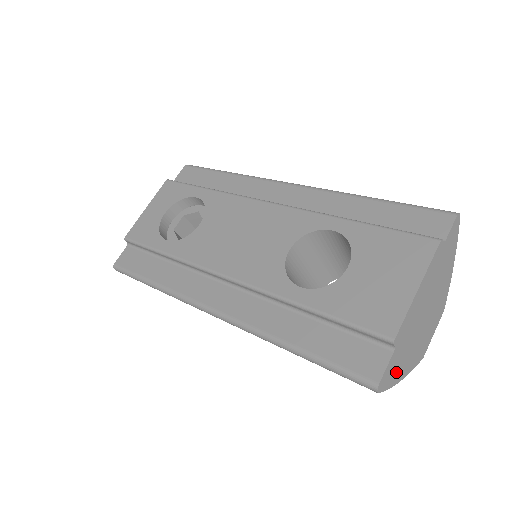
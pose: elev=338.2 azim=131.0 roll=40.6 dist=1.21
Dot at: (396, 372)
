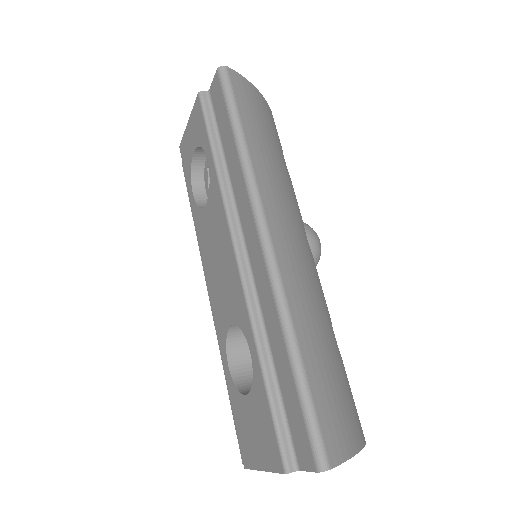
Dot at: occluded
